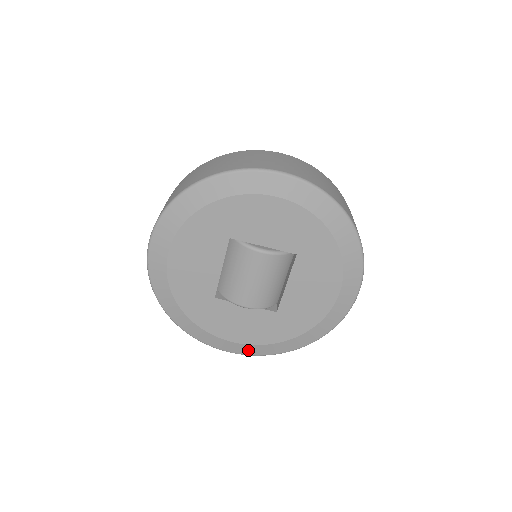
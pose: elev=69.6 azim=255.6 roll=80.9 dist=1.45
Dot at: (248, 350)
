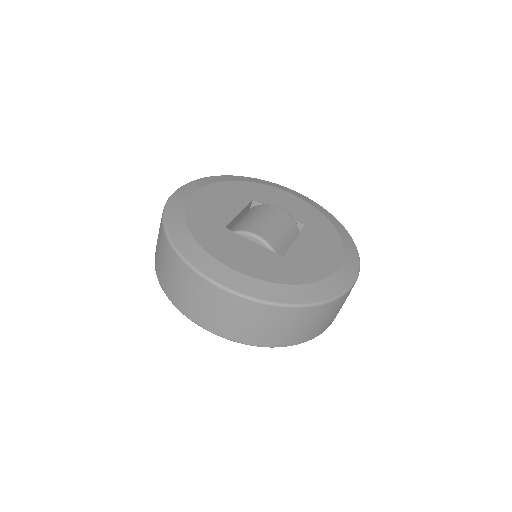
Dot at: (243, 285)
